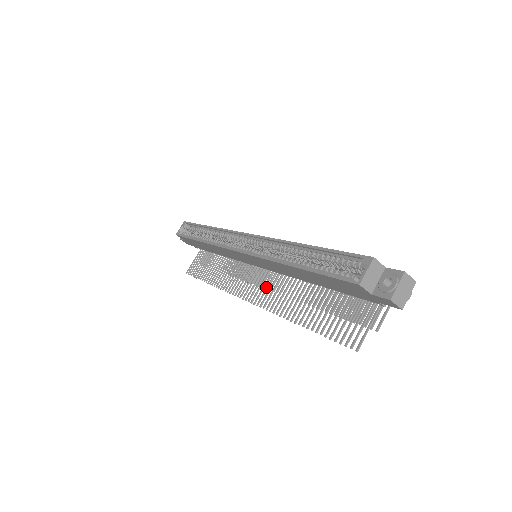
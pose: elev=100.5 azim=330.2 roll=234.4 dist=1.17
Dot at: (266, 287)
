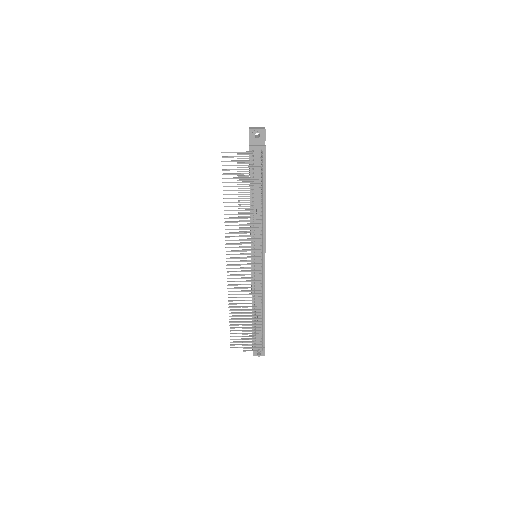
Dot at: (240, 247)
